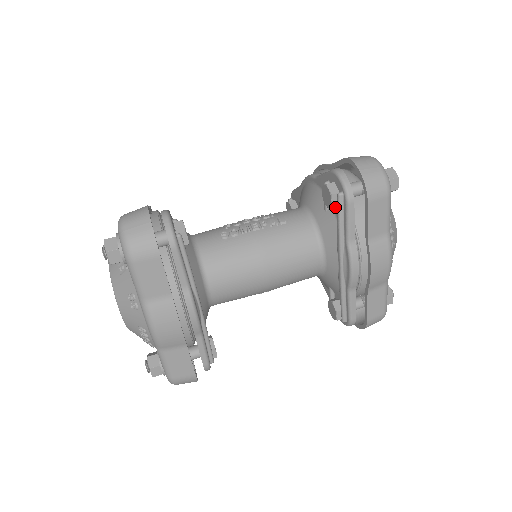
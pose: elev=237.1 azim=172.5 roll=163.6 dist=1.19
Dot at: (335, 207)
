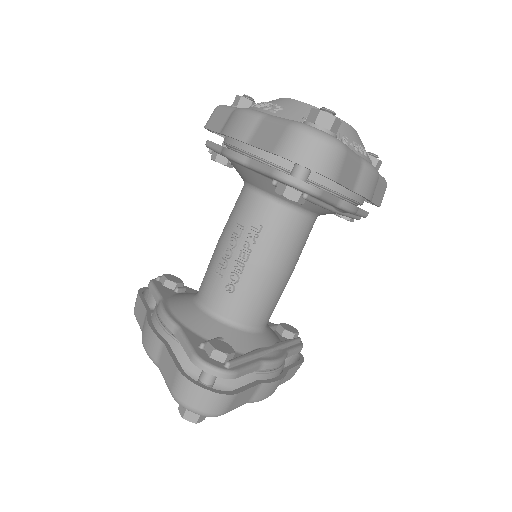
Dot at: occluded
